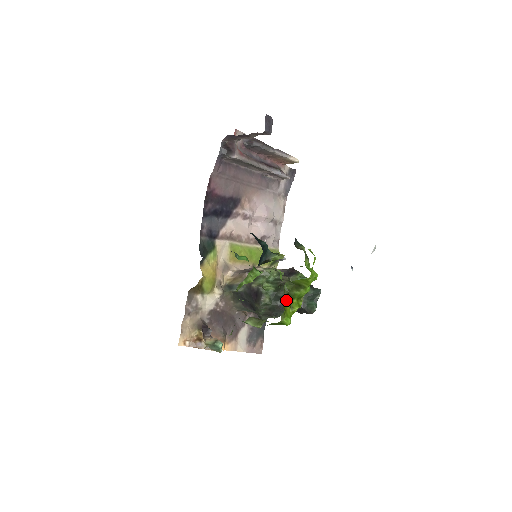
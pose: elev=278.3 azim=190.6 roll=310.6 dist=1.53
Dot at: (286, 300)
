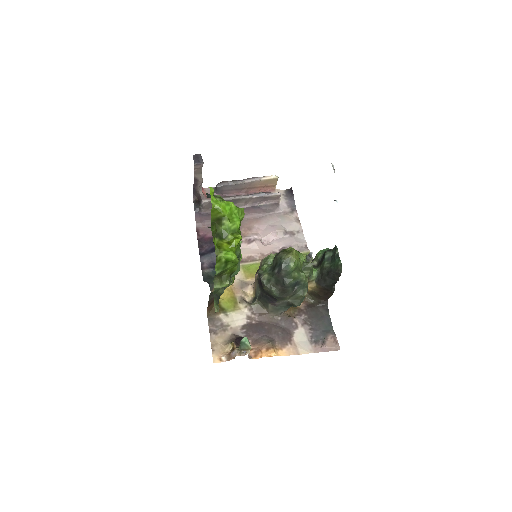
Dot at: (219, 240)
